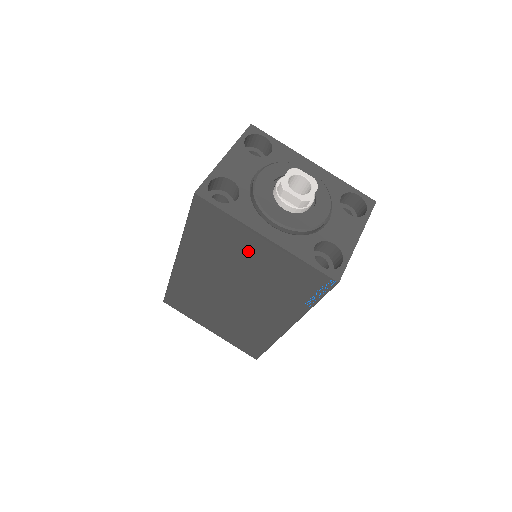
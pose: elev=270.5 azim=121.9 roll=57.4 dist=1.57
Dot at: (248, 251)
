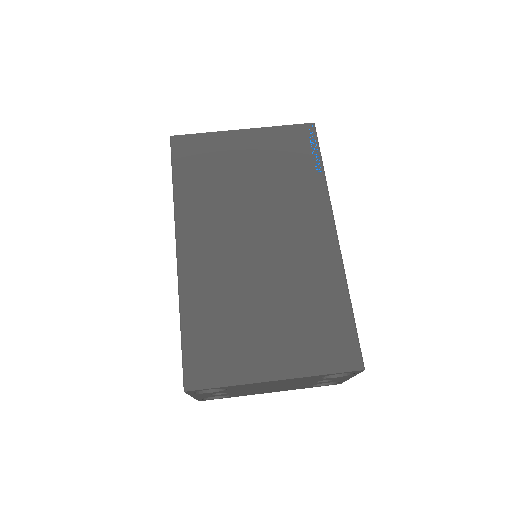
Dot at: (238, 158)
